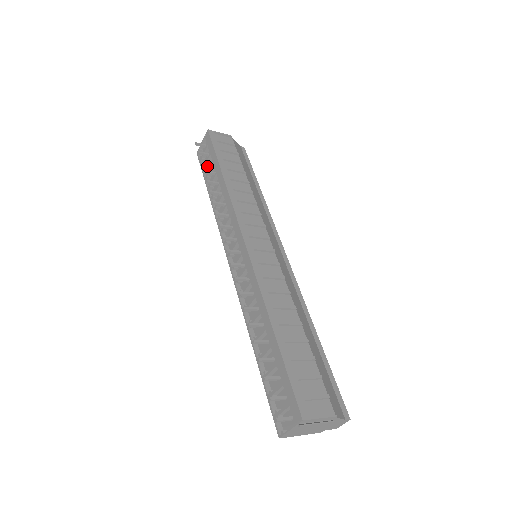
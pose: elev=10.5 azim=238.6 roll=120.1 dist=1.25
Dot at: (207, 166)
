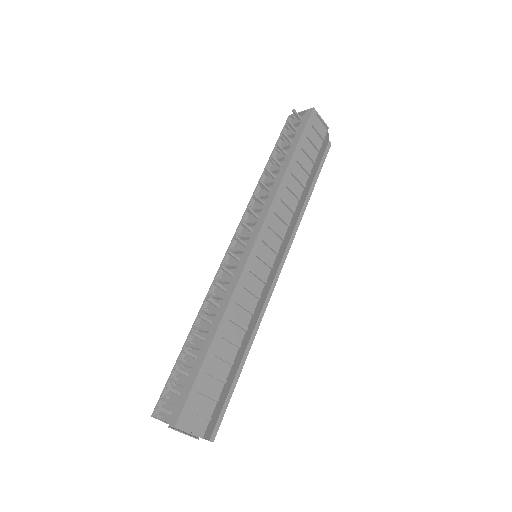
Dot at: occluded
